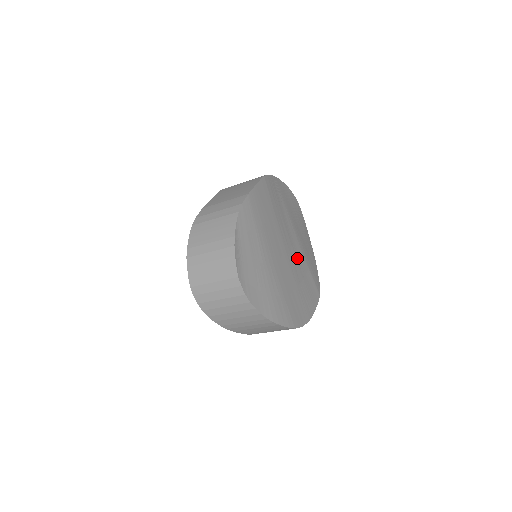
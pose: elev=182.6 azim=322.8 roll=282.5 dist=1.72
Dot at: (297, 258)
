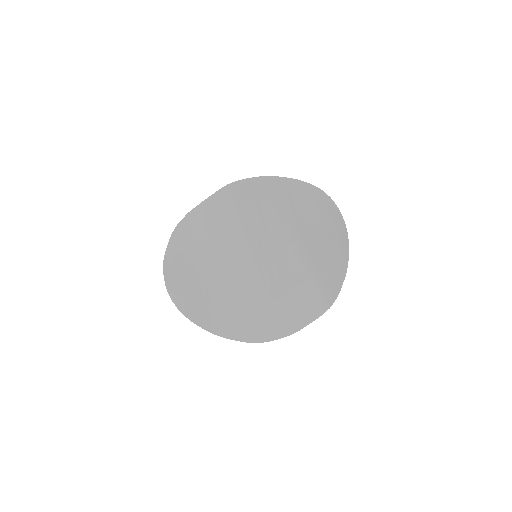
Dot at: (284, 268)
